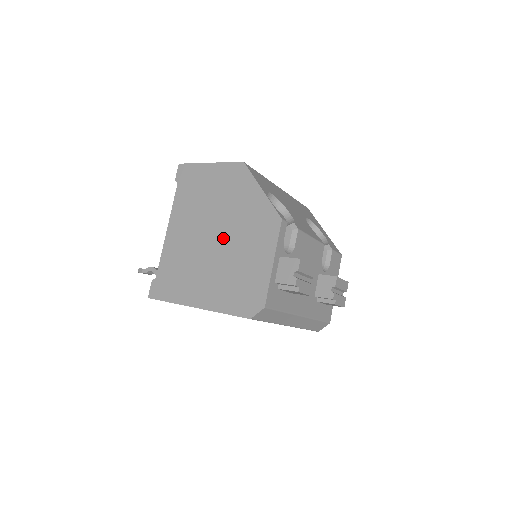
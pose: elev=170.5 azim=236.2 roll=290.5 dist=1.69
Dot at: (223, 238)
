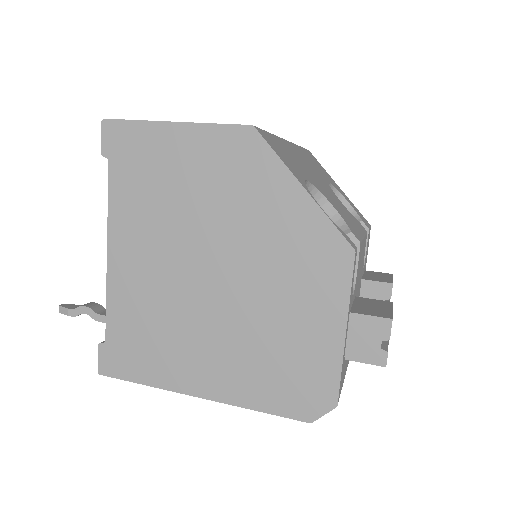
Dot at: (232, 279)
